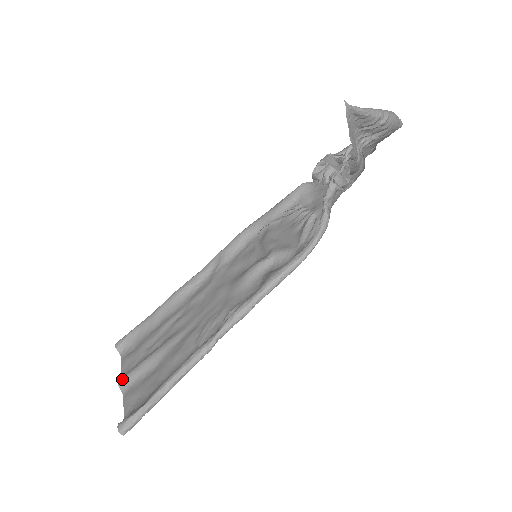
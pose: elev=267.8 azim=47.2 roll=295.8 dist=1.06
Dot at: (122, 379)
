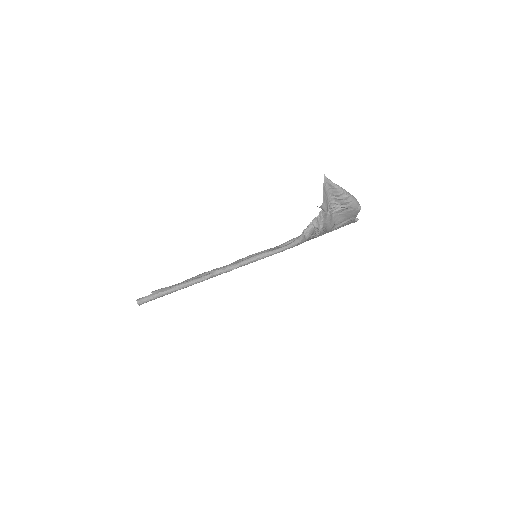
Dot at: occluded
